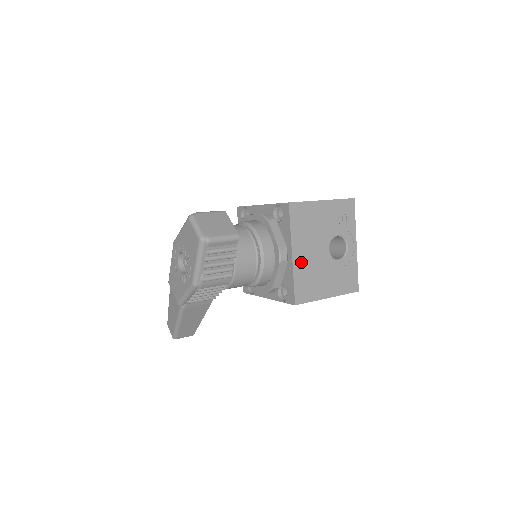
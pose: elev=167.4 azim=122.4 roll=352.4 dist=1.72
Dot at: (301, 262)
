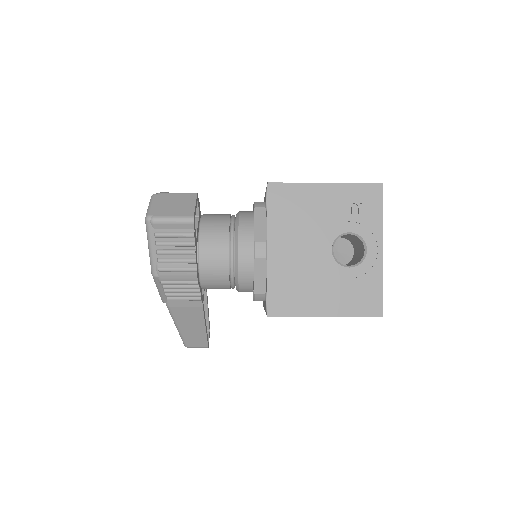
Dot at: (282, 261)
